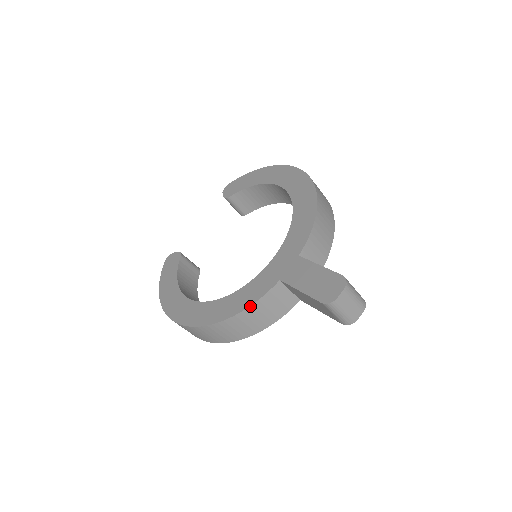
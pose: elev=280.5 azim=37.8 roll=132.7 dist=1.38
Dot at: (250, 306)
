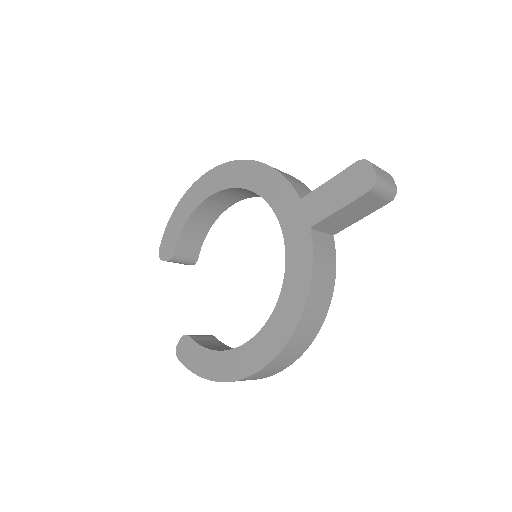
Dot at: (312, 271)
